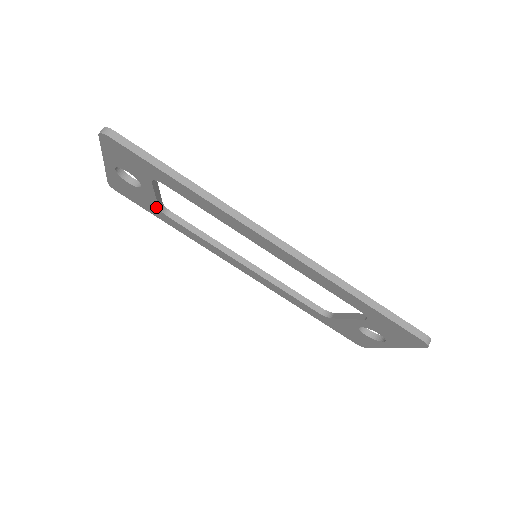
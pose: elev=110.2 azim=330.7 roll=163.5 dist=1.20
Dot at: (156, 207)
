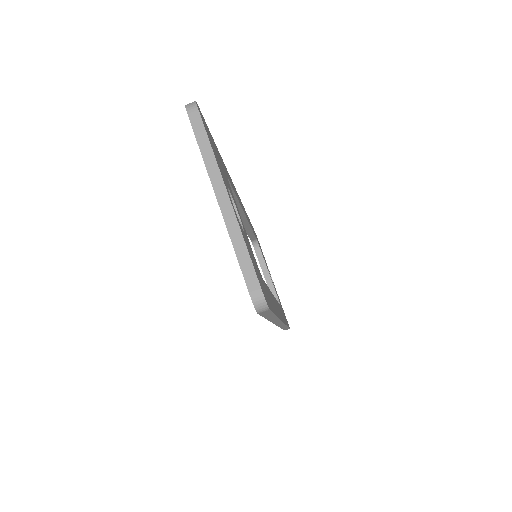
Dot at: occluded
